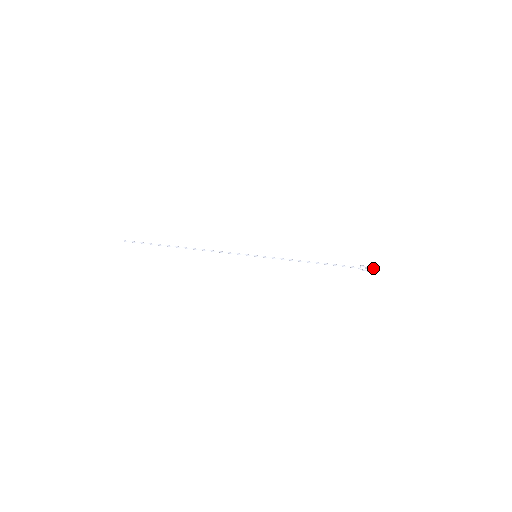
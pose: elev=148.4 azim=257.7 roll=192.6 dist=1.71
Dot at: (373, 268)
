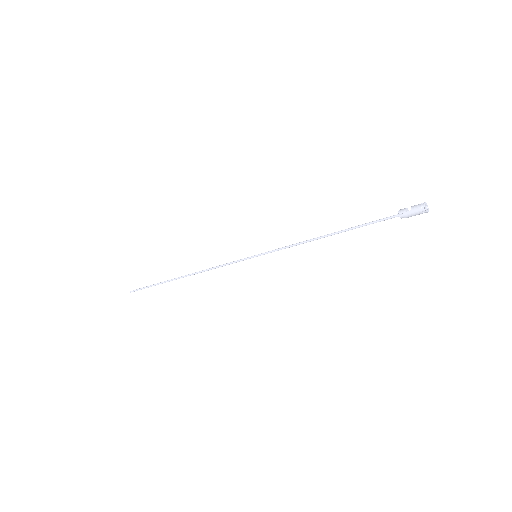
Dot at: (419, 205)
